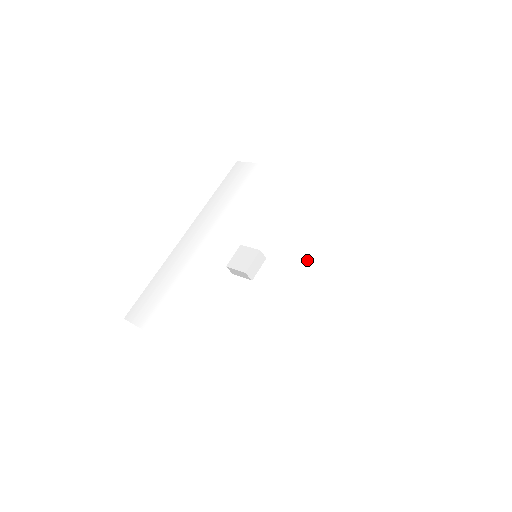
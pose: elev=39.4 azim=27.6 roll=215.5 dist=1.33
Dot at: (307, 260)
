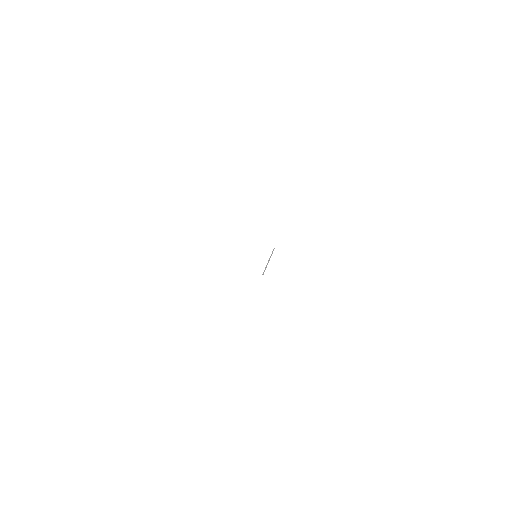
Dot at: occluded
